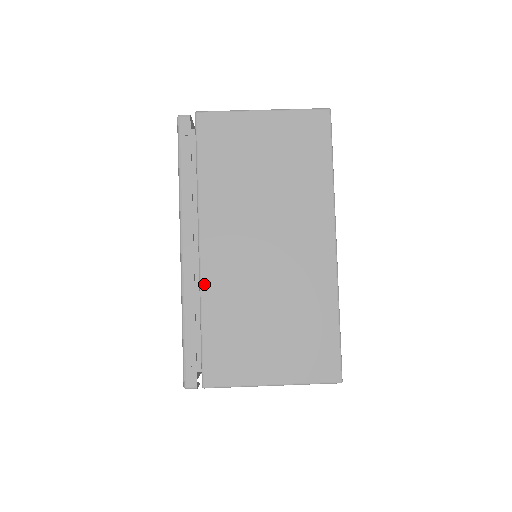
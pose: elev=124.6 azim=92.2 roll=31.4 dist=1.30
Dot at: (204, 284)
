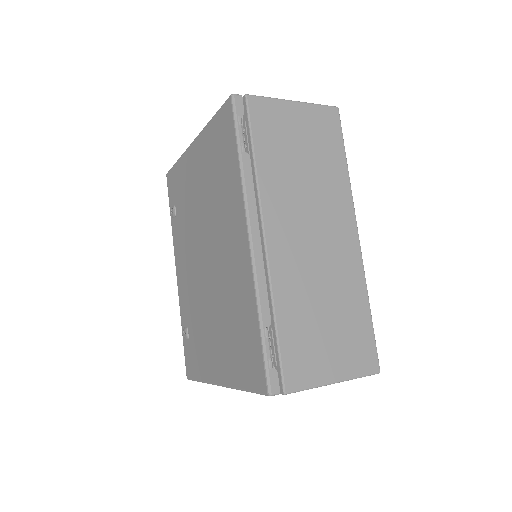
Dot at: occluded
